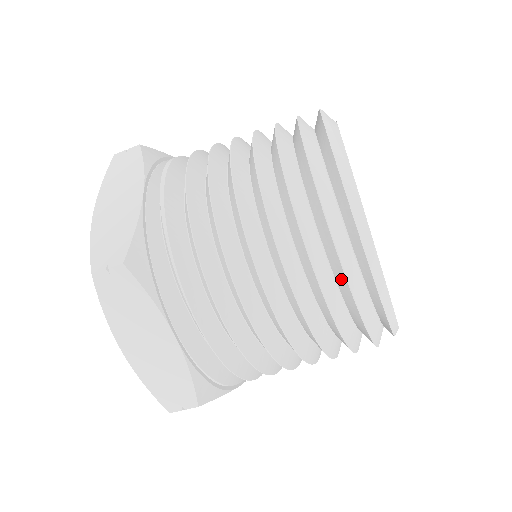
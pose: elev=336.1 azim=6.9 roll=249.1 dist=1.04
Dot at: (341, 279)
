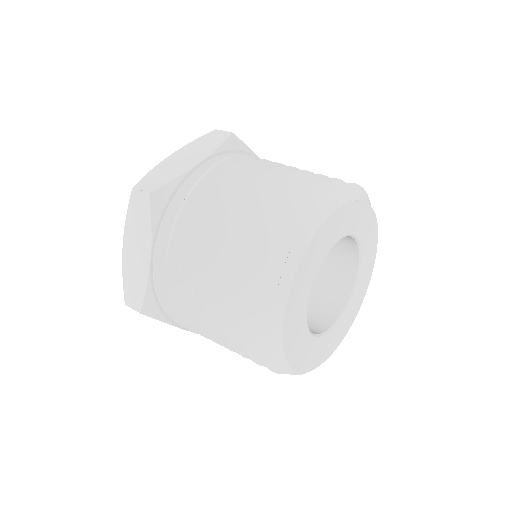
Dot at: (257, 297)
